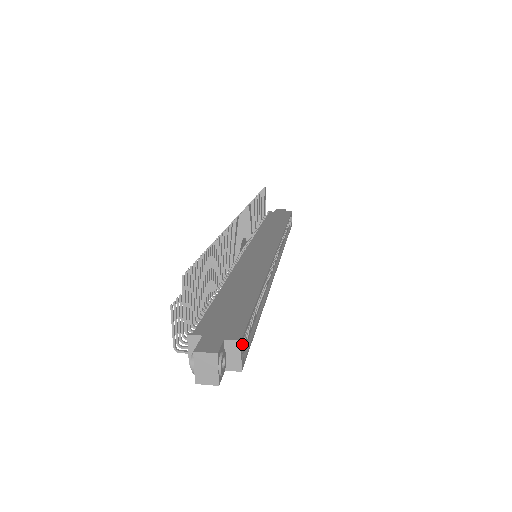
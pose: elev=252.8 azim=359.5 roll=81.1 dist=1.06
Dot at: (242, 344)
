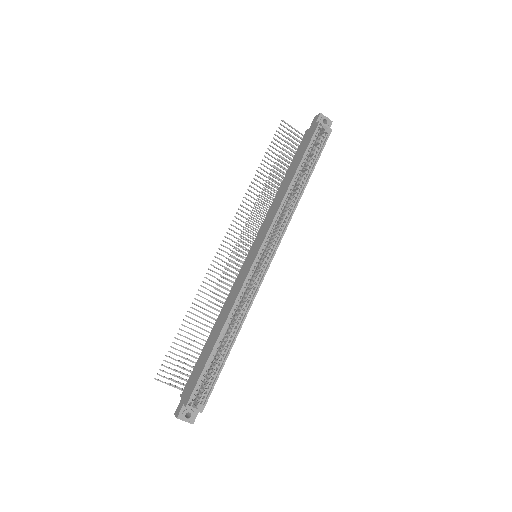
Dot at: (191, 404)
